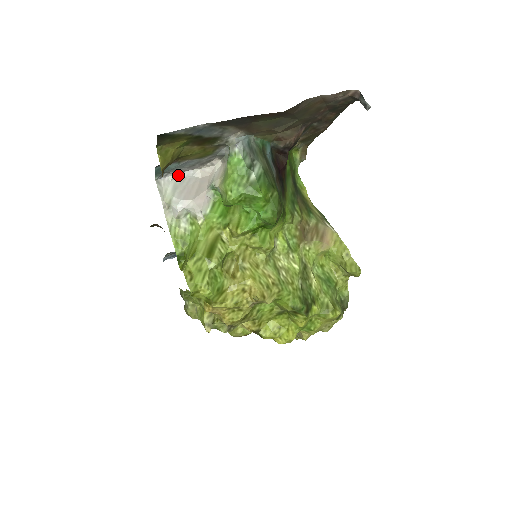
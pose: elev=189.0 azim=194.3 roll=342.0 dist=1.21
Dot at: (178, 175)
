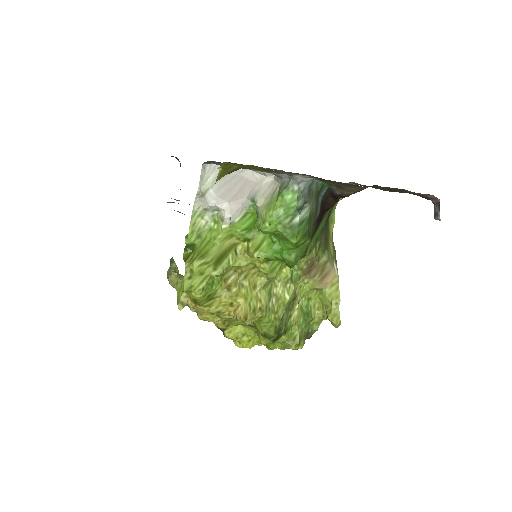
Dot at: occluded
